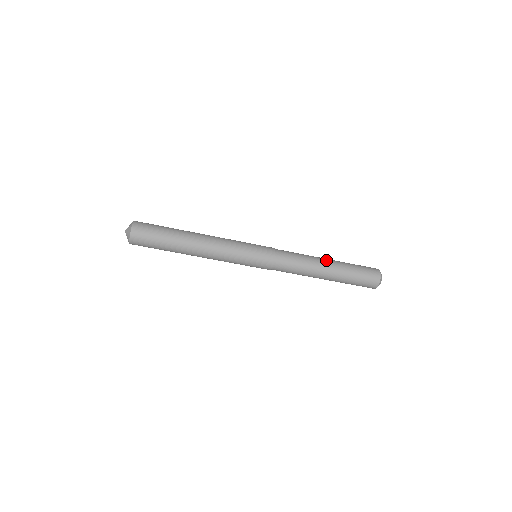
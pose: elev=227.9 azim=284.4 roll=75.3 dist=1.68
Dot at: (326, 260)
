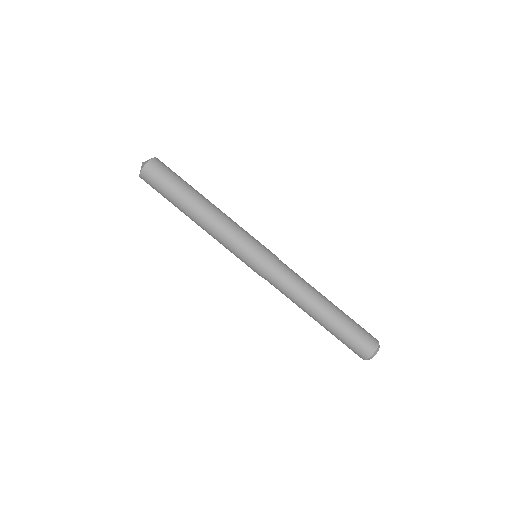
Dot at: (326, 299)
